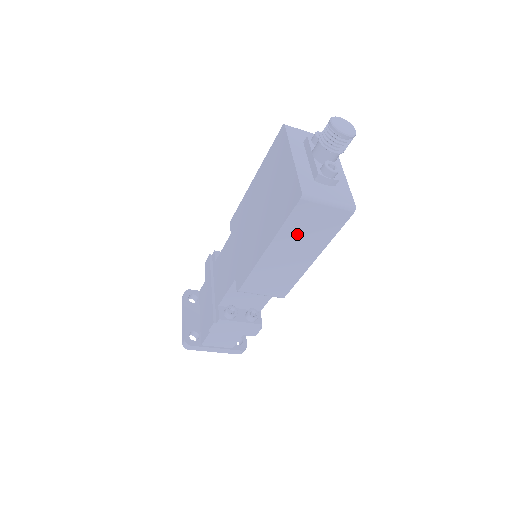
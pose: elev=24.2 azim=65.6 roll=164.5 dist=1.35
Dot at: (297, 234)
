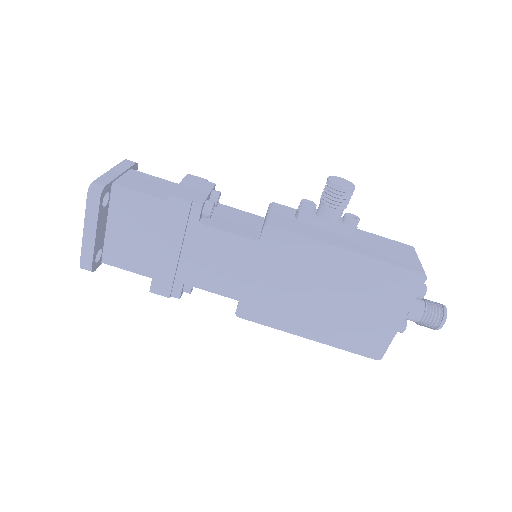
Dot at: occluded
